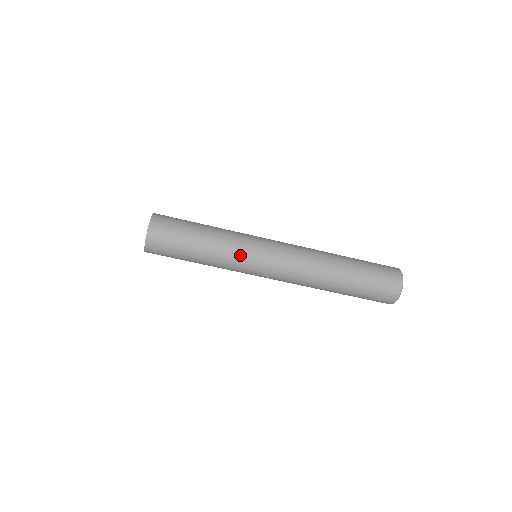
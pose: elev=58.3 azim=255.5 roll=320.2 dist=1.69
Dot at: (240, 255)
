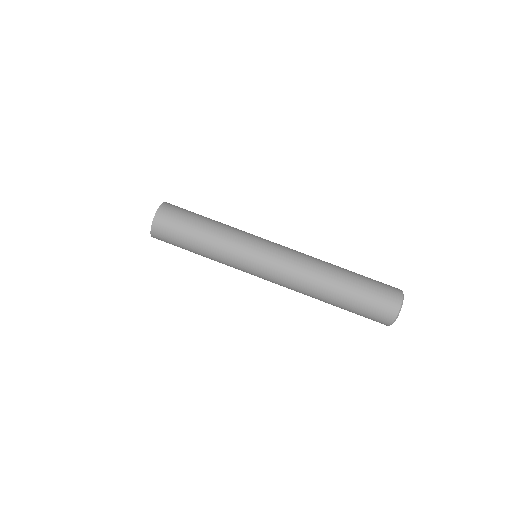
Dot at: (245, 233)
